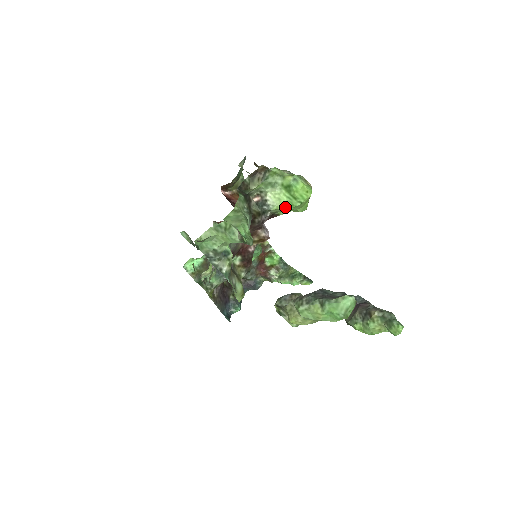
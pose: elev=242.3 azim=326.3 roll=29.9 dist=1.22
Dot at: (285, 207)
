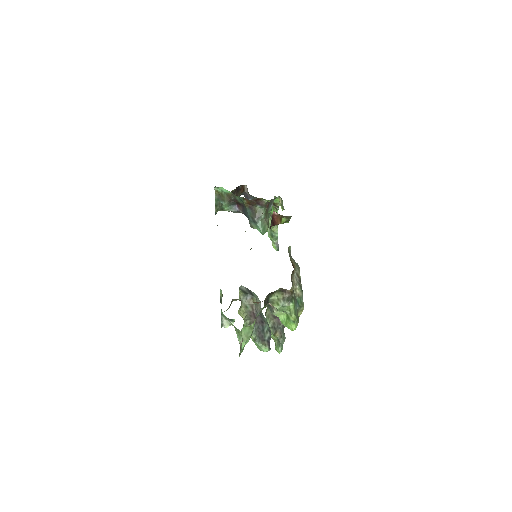
Dot at: (279, 318)
